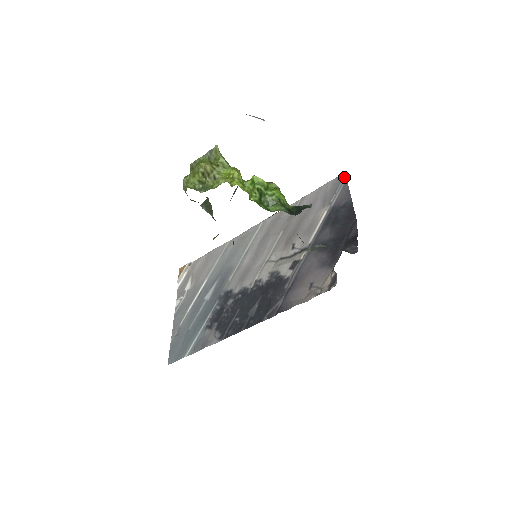
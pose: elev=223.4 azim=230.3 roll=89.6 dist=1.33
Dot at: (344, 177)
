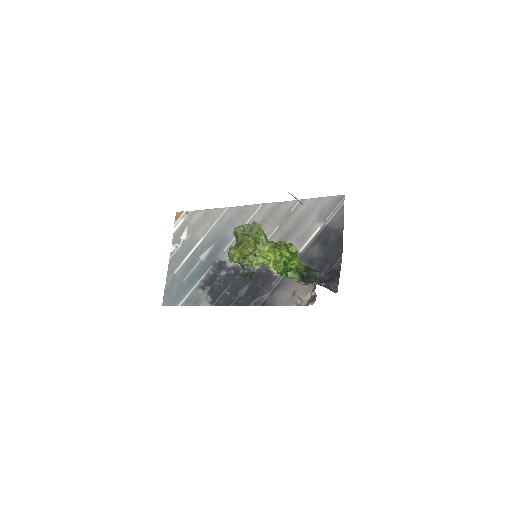
Dot at: (342, 200)
